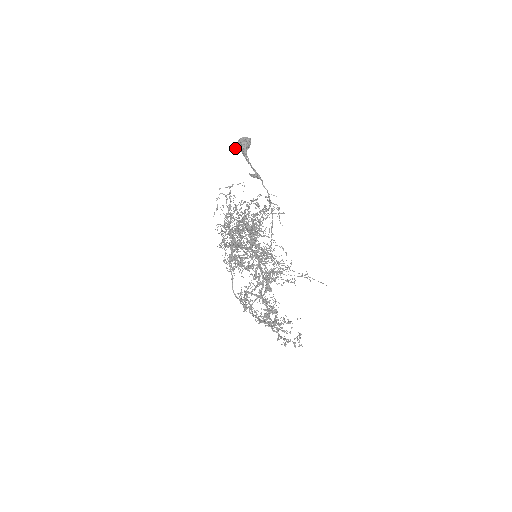
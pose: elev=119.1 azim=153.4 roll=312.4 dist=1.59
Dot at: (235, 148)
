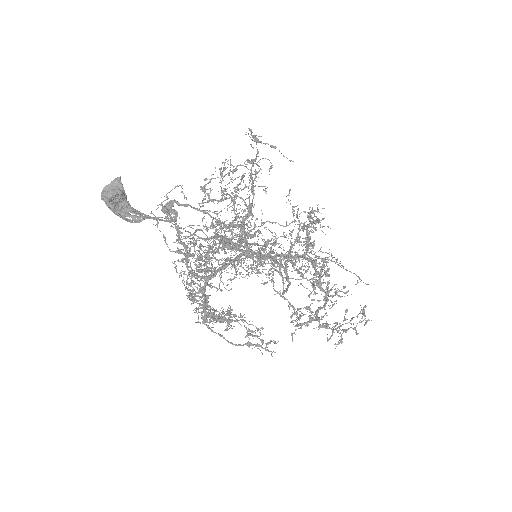
Dot at: occluded
